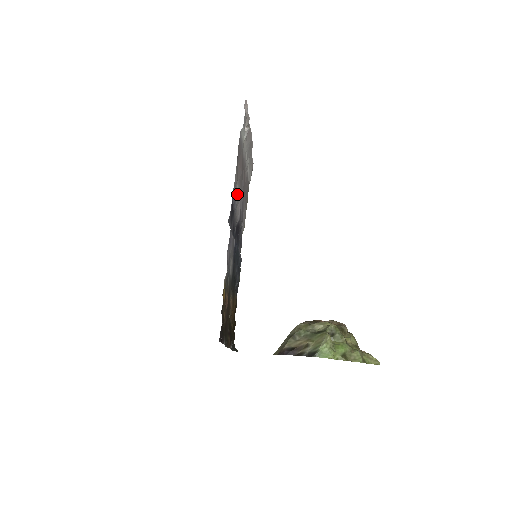
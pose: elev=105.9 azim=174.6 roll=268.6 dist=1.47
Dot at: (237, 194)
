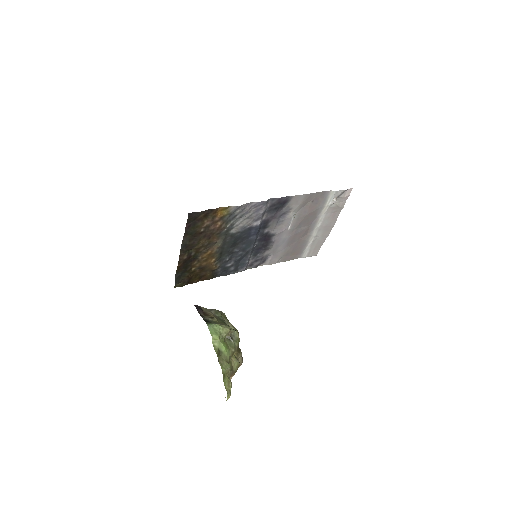
Dot at: (290, 215)
